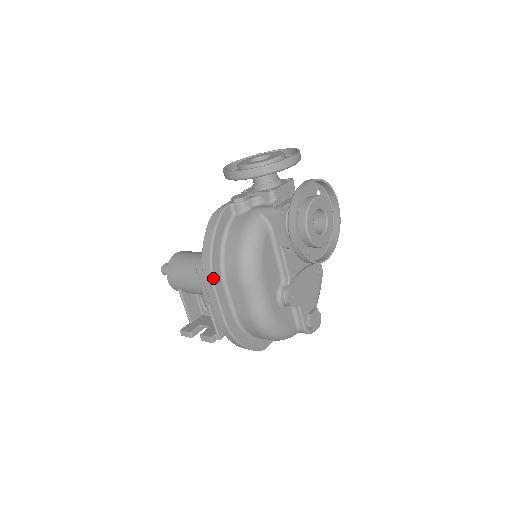
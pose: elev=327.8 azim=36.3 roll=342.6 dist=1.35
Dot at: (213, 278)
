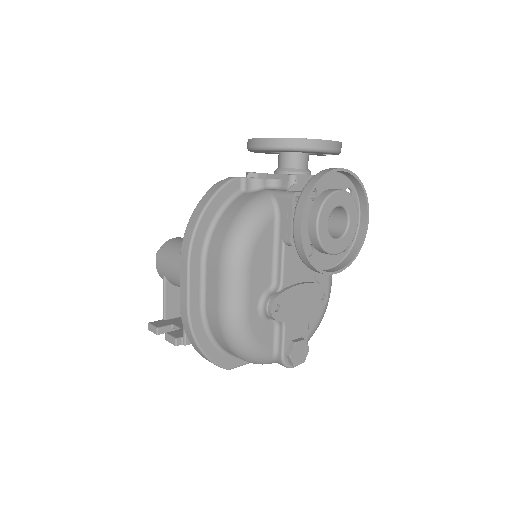
Dot at: (191, 250)
